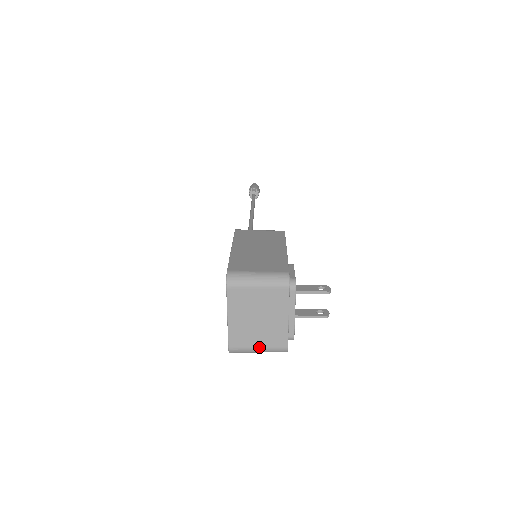
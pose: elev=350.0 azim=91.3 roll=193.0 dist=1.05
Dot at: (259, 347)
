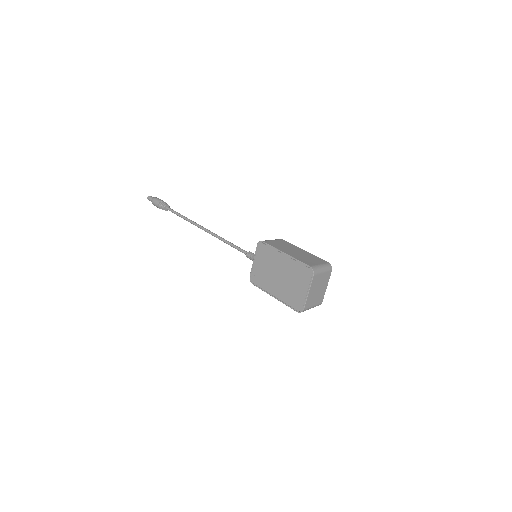
Dot at: (314, 305)
